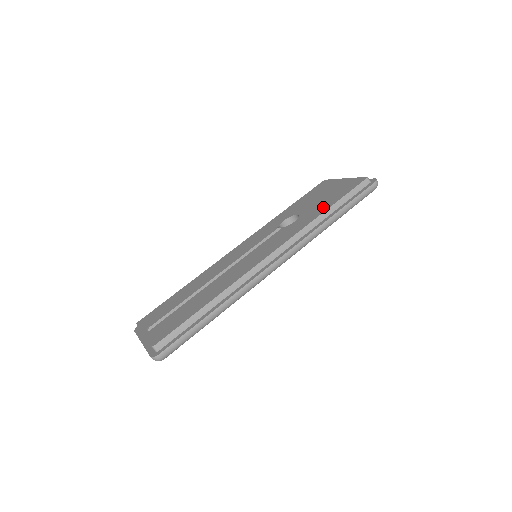
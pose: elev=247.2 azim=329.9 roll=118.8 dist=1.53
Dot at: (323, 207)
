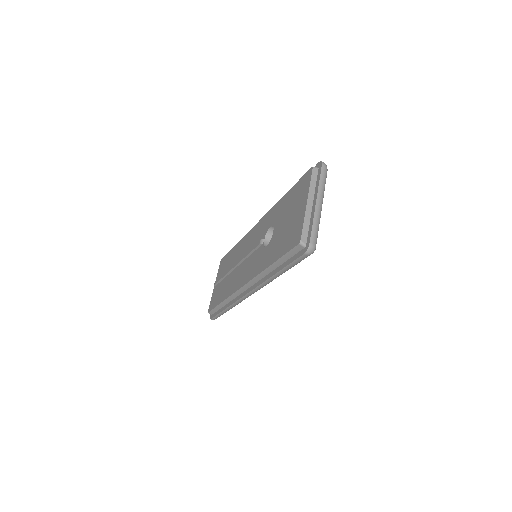
Dot at: (274, 254)
